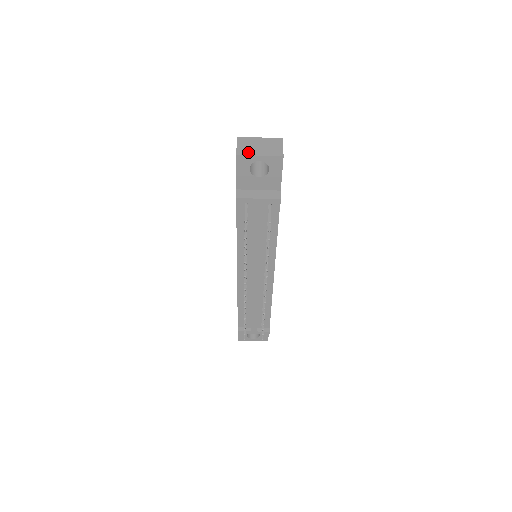
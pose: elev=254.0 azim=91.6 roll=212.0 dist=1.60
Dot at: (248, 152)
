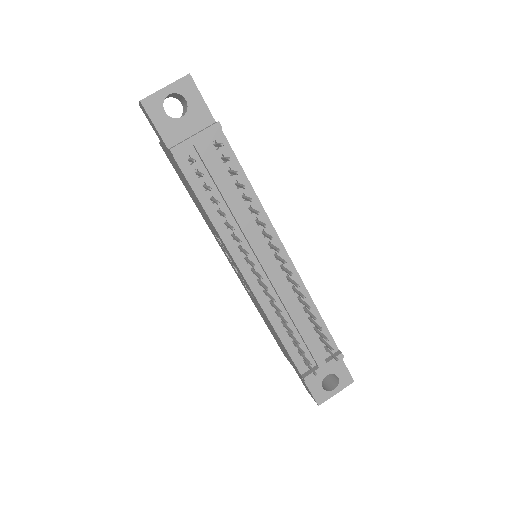
Dot at: (152, 94)
